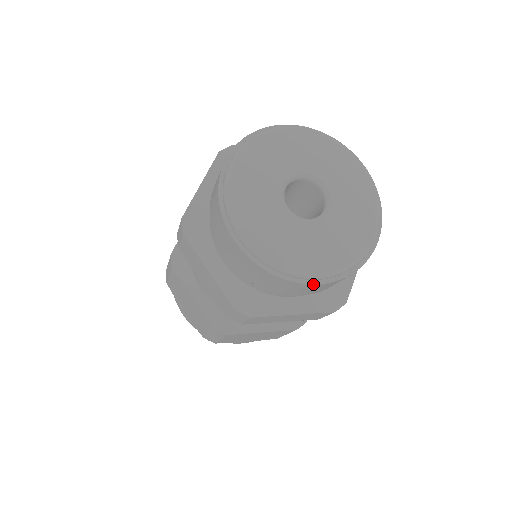
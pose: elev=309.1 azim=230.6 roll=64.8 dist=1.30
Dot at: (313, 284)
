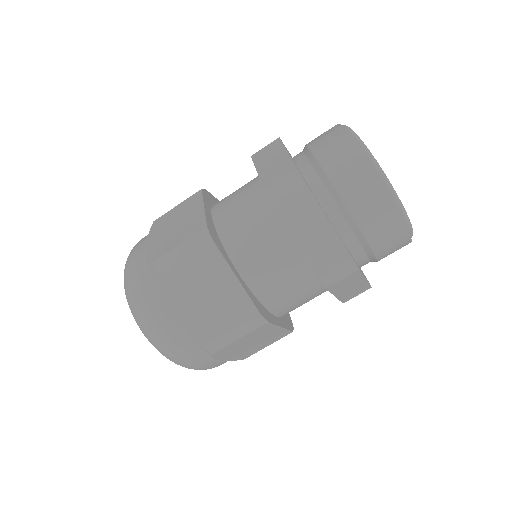
Dot at: occluded
